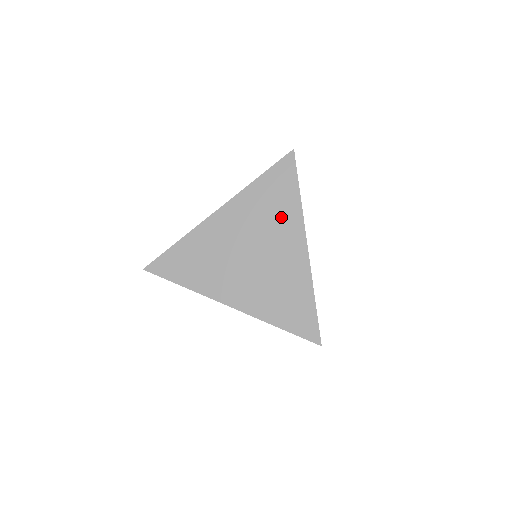
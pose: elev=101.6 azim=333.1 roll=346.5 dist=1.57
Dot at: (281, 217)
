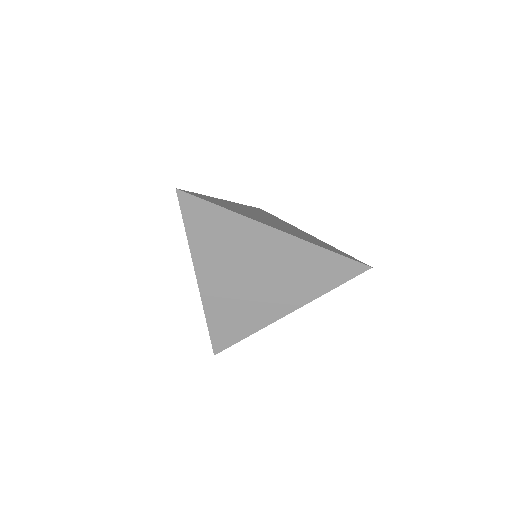
Dot at: (236, 236)
